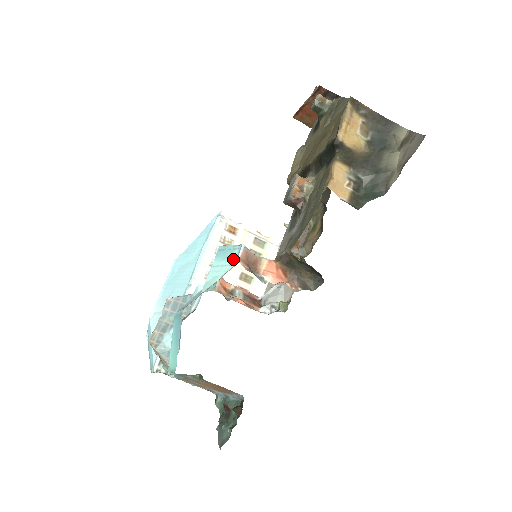
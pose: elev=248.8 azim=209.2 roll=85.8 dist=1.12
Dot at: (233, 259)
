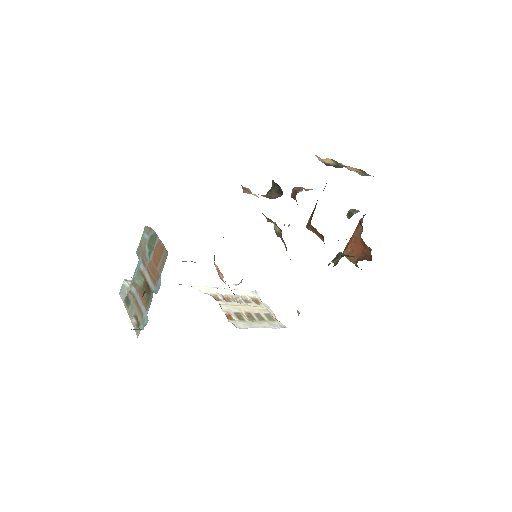
Dot at: occluded
